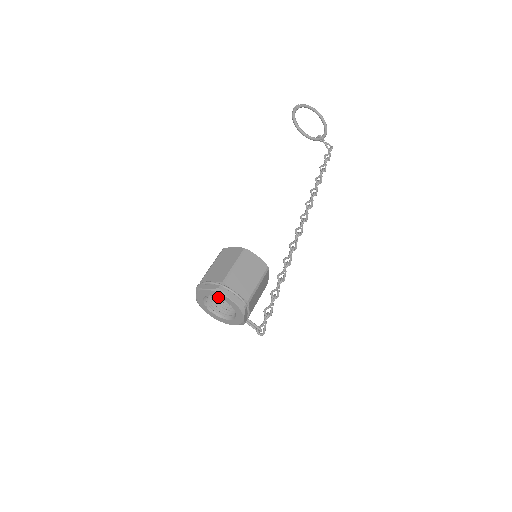
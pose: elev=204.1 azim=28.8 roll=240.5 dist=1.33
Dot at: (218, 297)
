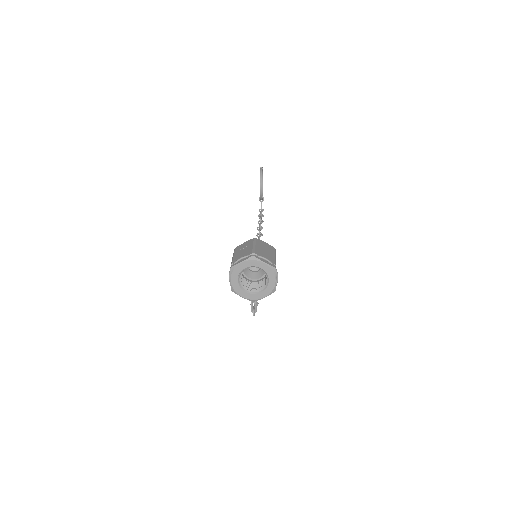
Dot at: (266, 273)
